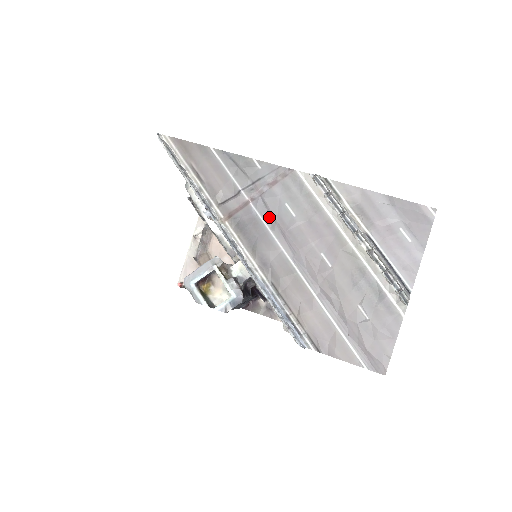
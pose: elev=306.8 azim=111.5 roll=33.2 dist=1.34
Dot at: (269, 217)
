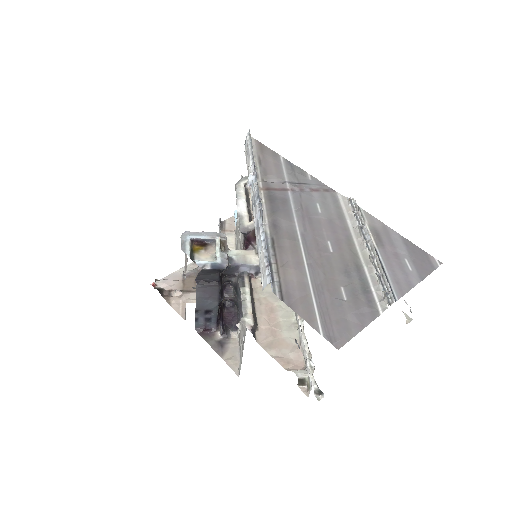
Dot at: (299, 204)
